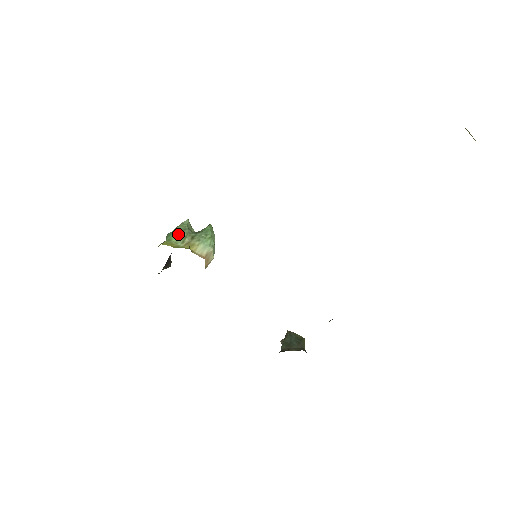
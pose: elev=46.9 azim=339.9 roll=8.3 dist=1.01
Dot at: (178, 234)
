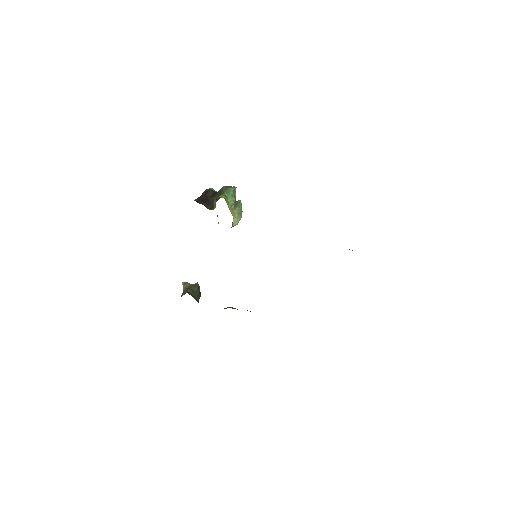
Dot at: (233, 198)
